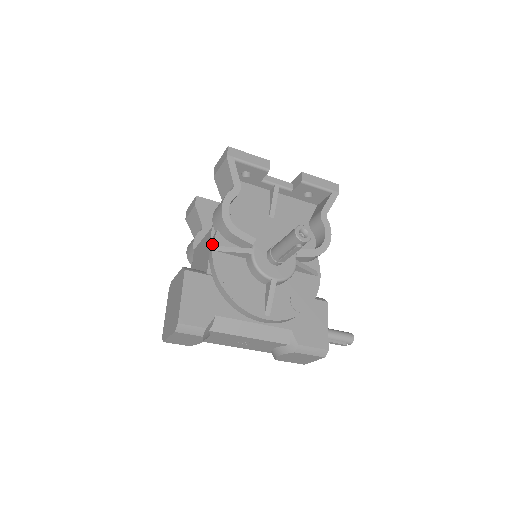
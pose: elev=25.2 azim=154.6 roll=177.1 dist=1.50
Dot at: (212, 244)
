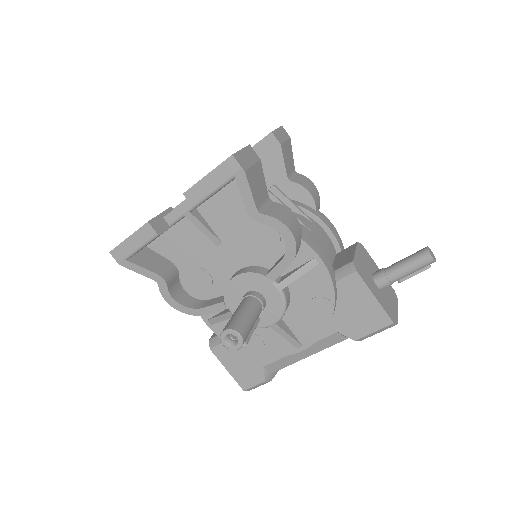
Dot at: (203, 320)
